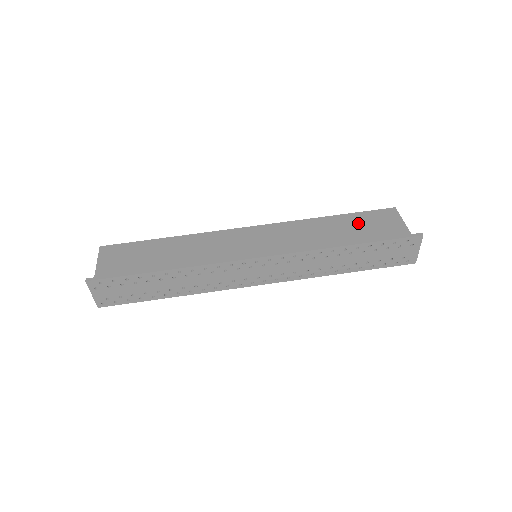
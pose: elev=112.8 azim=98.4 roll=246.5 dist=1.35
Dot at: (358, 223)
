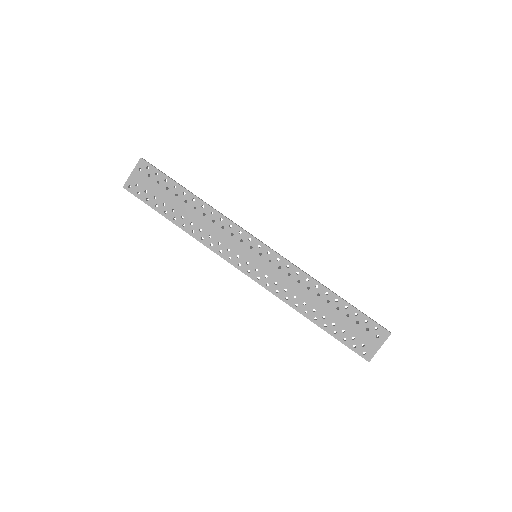
Dot at: occluded
